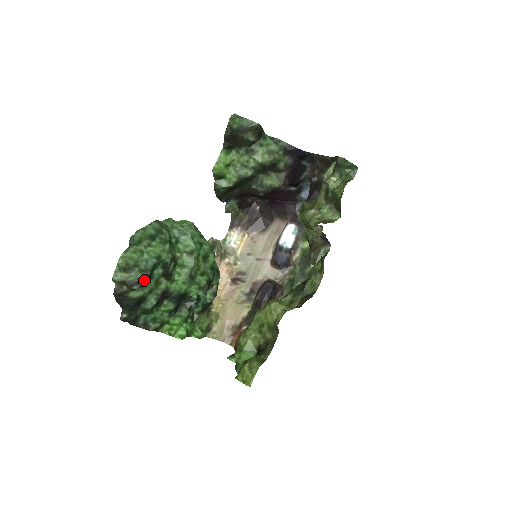
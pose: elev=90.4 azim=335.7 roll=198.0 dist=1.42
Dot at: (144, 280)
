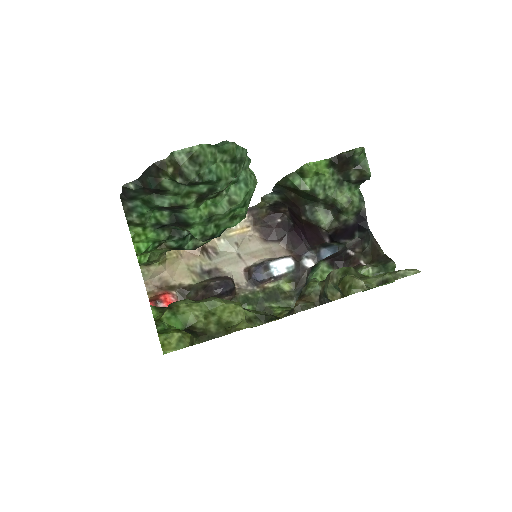
Dot at: (192, 183)
